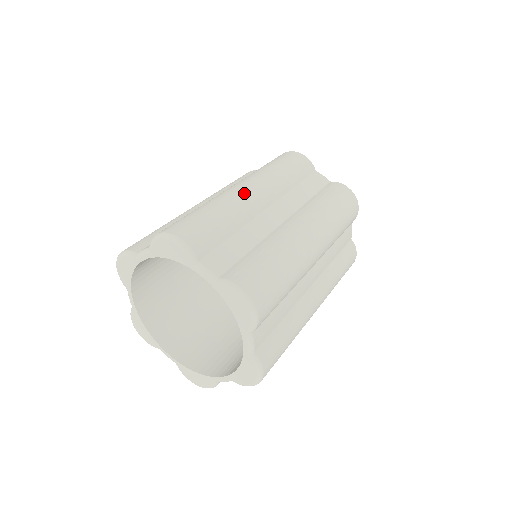
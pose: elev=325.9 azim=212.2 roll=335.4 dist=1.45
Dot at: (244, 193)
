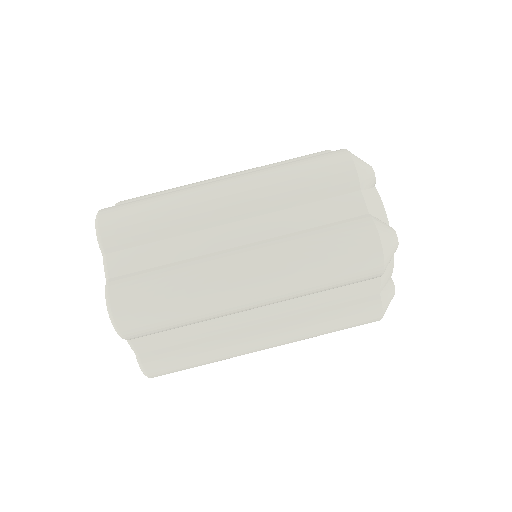
Dot at: (236, 300)
